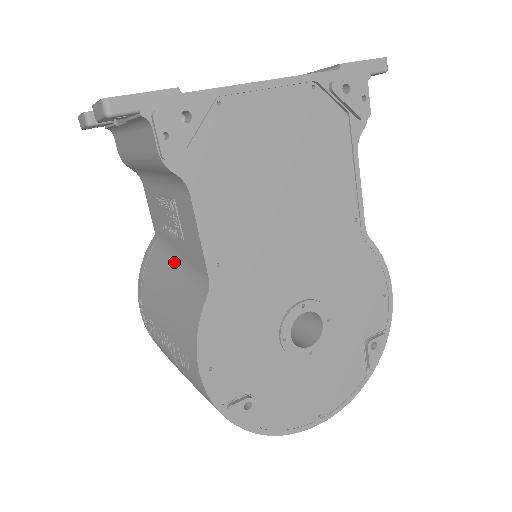
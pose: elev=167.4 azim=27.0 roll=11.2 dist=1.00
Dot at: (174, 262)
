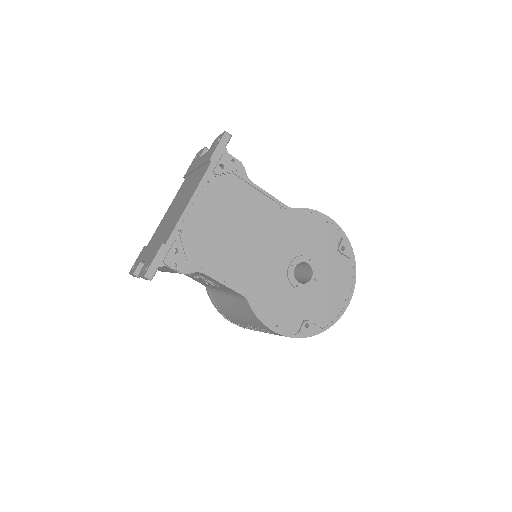
Dot at: (224, 294)
